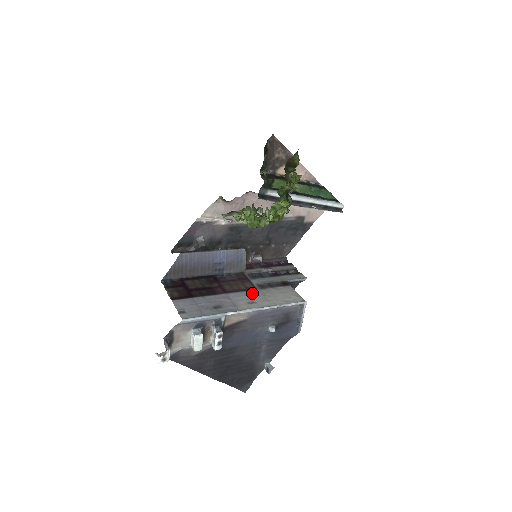
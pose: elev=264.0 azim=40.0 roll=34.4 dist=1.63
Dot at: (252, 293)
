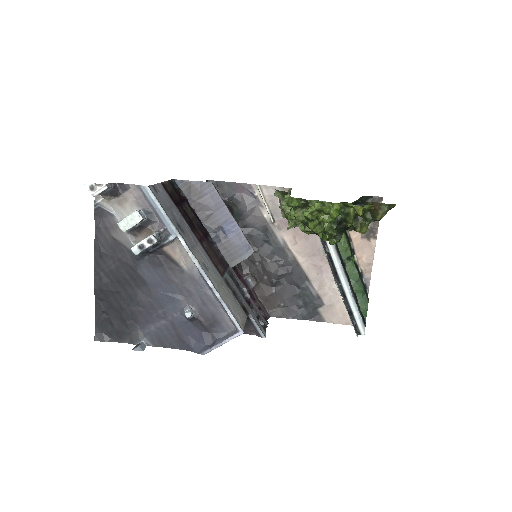
Dot at: (215, 270)
